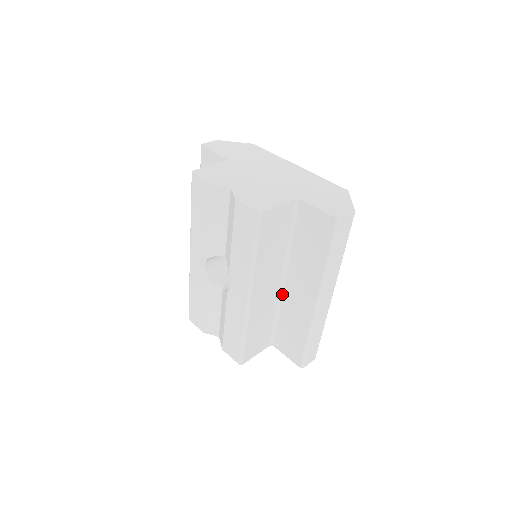
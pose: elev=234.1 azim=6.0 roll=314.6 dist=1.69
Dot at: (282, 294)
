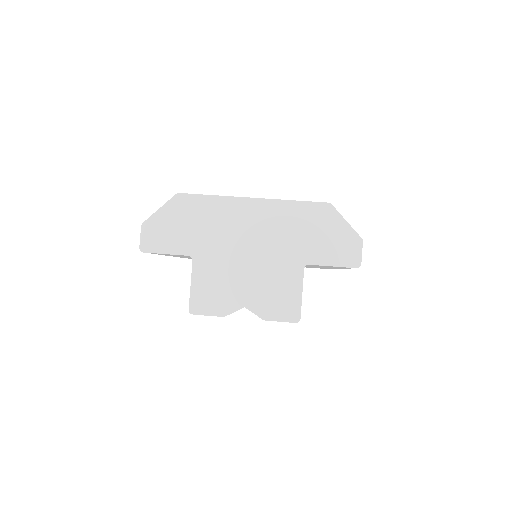
Dot at: occluded
